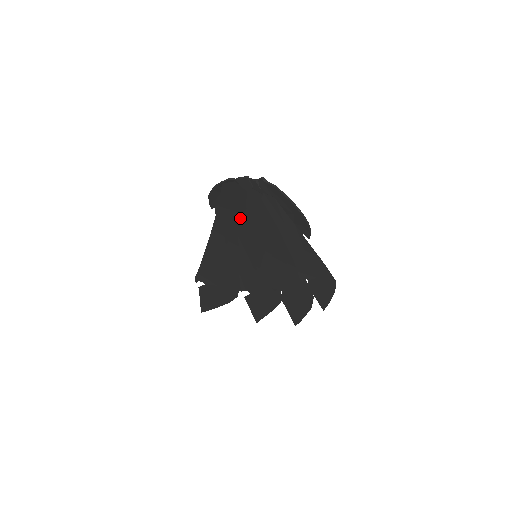
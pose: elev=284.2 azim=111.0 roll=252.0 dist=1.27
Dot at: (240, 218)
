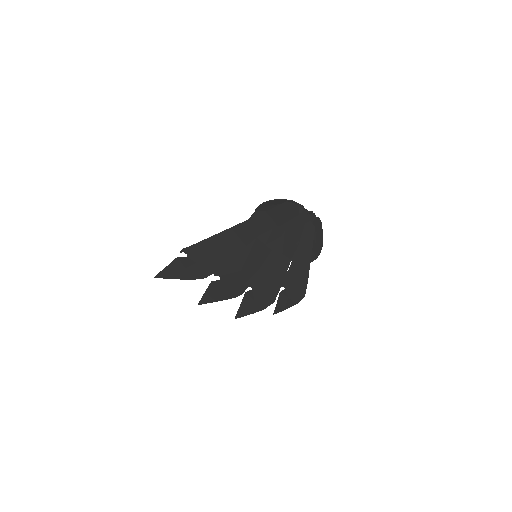
Dot at: (273, 227)
